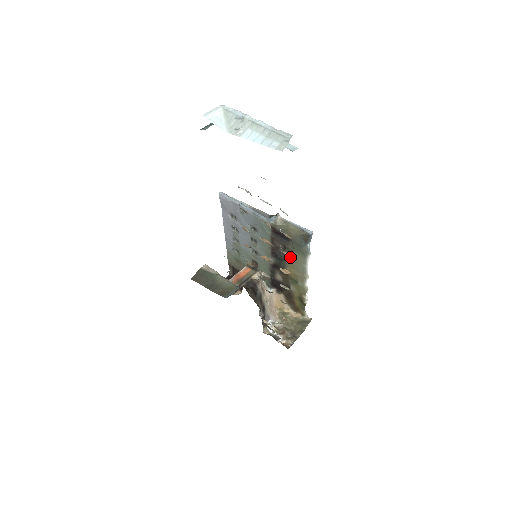
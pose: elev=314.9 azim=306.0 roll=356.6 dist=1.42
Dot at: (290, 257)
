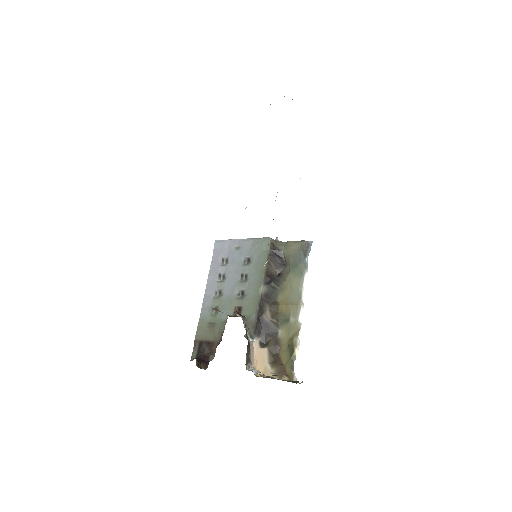
Dot at: (284, 283)
